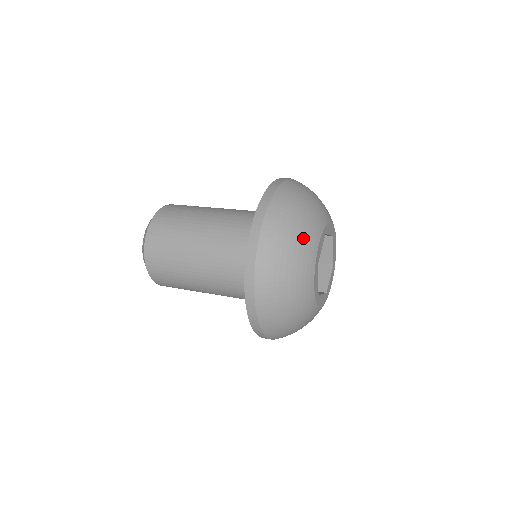
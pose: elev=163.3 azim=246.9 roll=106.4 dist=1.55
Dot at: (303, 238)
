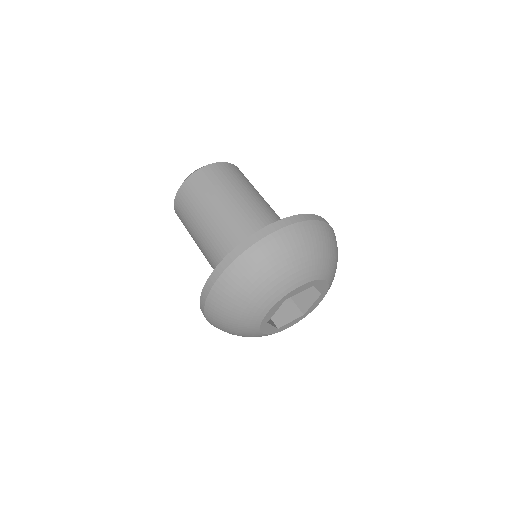
Dot at: (291, 271)
